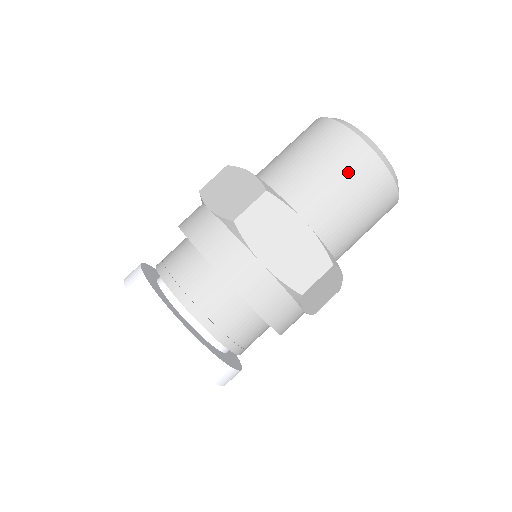
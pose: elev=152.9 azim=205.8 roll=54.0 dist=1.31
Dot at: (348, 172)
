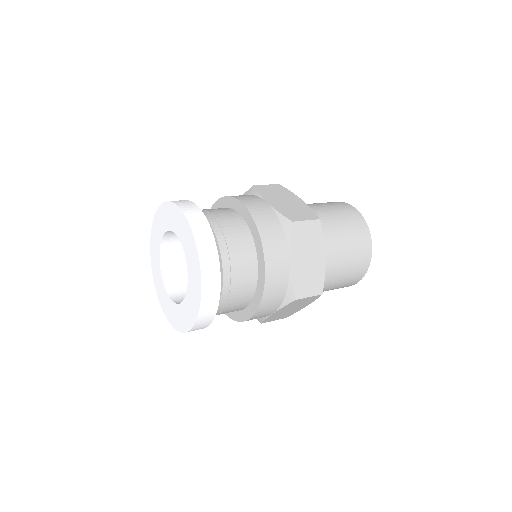
Dot at: (335, 207)
